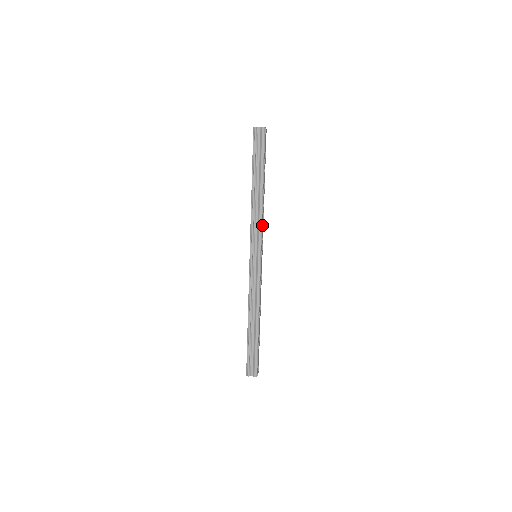
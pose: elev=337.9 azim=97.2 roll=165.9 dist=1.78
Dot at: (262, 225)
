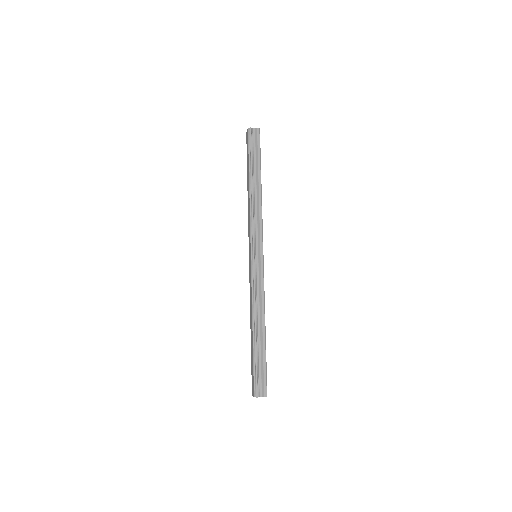
Dot at: (261, 222)
